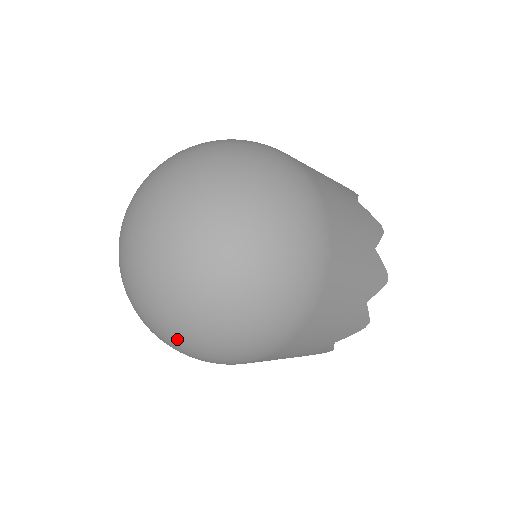
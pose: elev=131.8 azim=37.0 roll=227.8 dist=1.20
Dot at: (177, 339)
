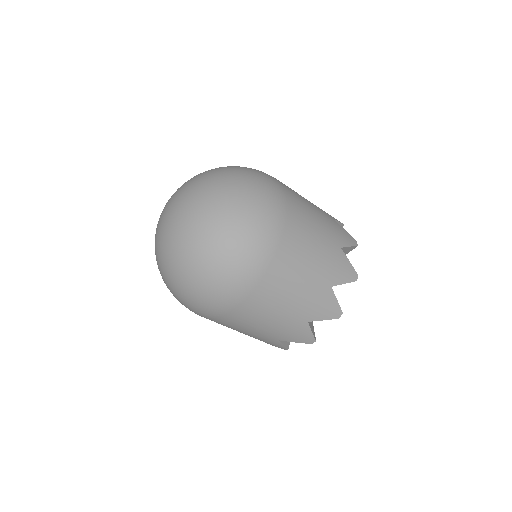
Dot at: (163, 278)
